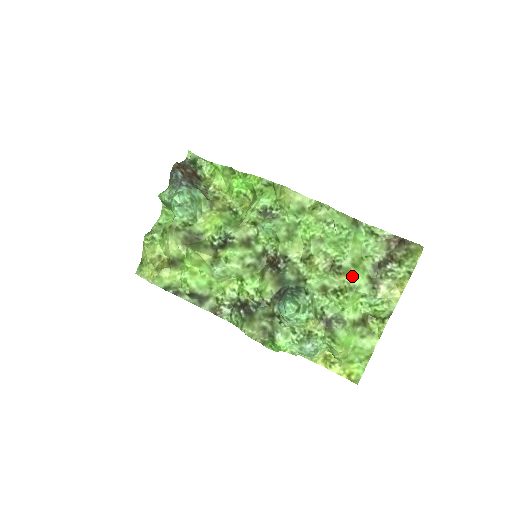
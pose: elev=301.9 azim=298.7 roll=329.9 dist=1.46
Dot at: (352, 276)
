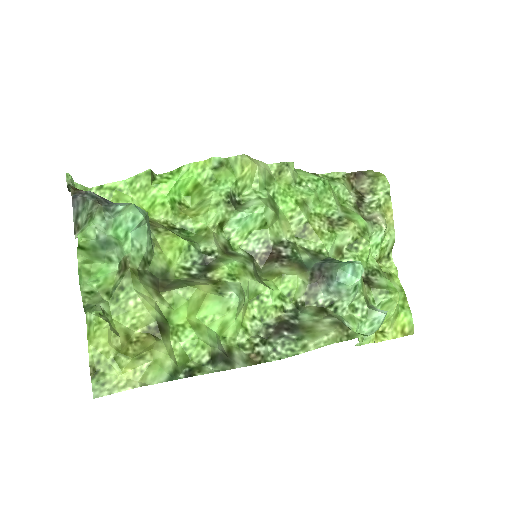
Dot at: (356, 220)
